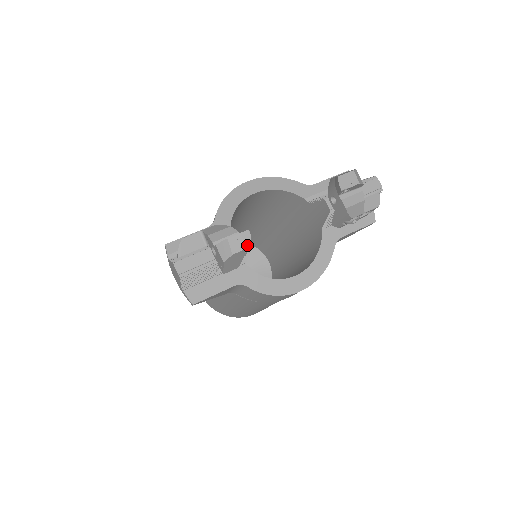
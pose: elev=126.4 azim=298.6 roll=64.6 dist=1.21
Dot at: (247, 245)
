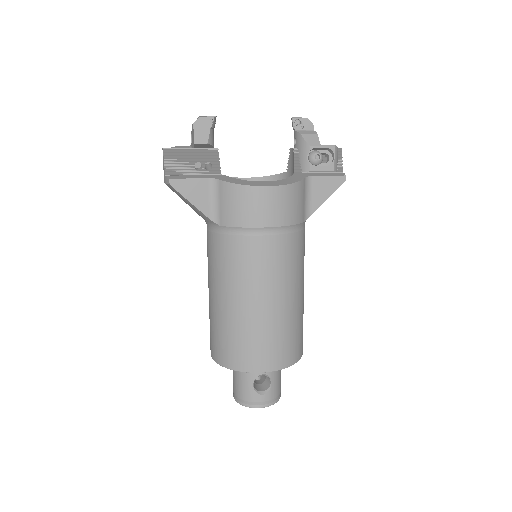
Dot at: (212, 117)
